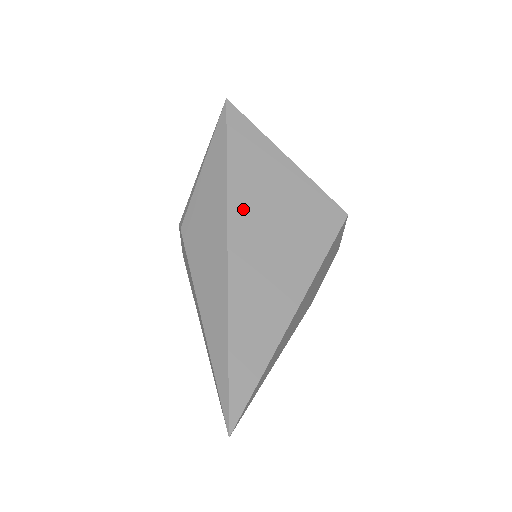
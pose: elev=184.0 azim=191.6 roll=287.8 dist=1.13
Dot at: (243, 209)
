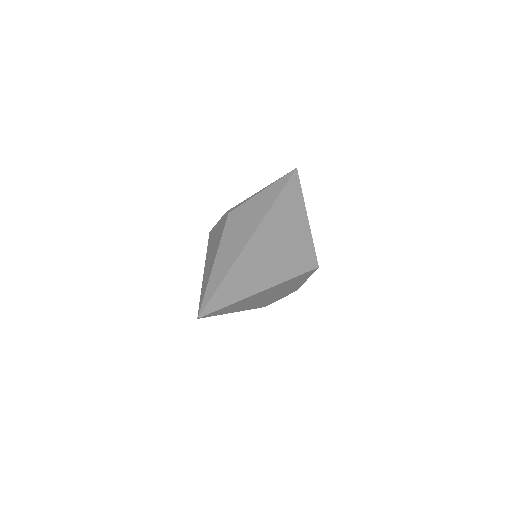
Dot at: (271, 224)
